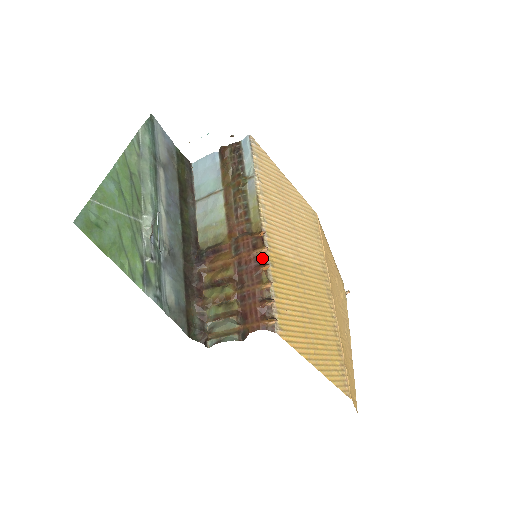
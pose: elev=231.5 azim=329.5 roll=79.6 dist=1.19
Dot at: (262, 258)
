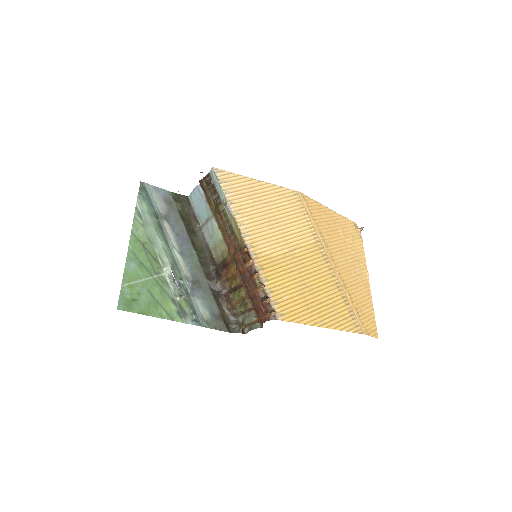
Dot at: (252, 268)
